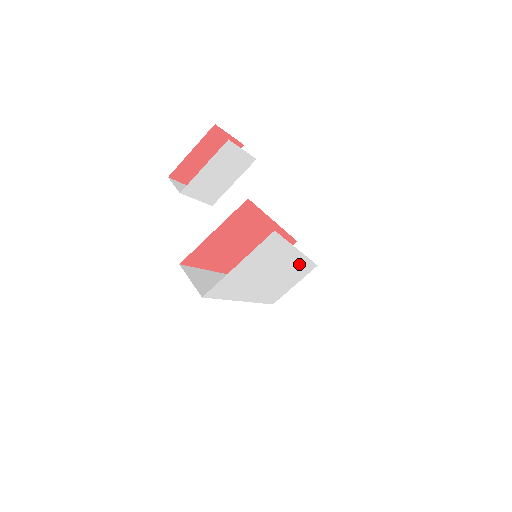
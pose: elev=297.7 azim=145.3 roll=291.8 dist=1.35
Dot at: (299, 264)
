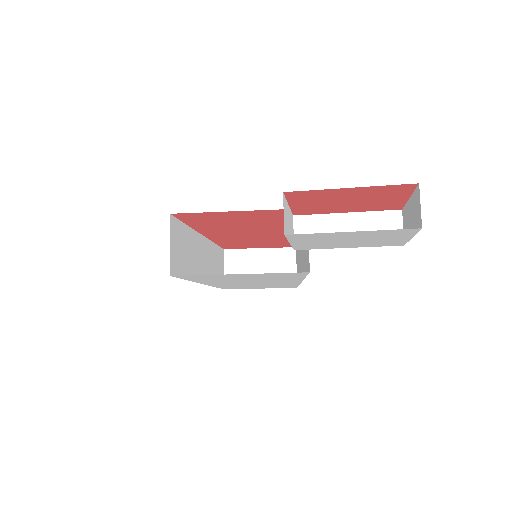
Dot at: (286, 284)
